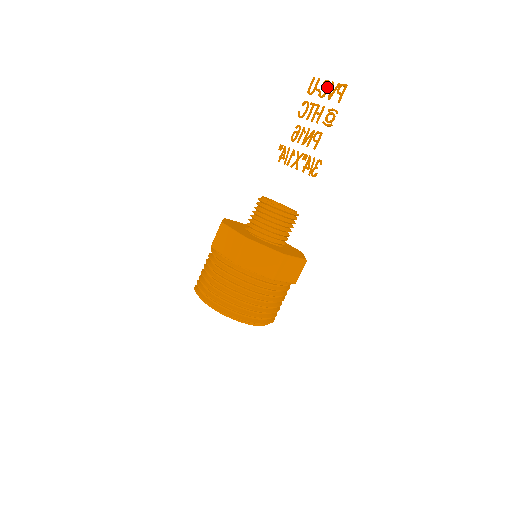
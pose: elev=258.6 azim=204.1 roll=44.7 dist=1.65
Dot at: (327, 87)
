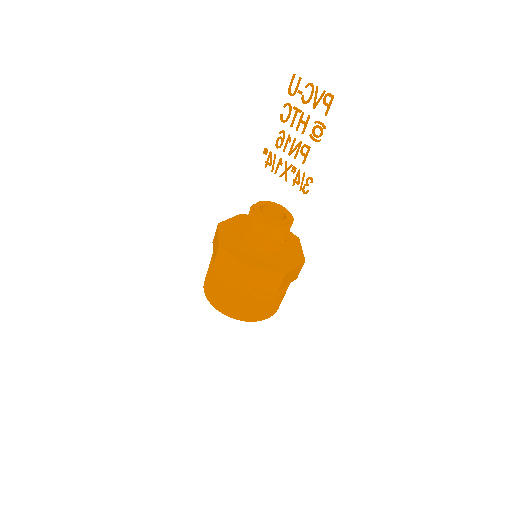
Dot at: (311, 93)
